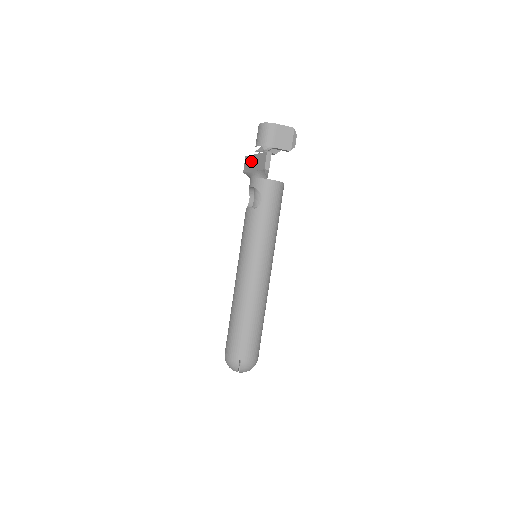
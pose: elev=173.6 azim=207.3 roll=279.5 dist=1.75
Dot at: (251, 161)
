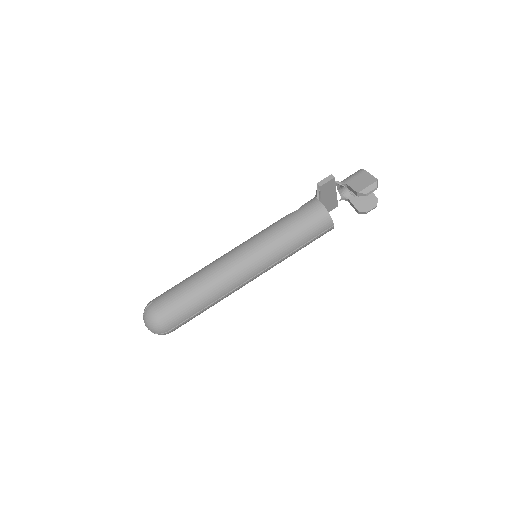
Dot at: occluded
